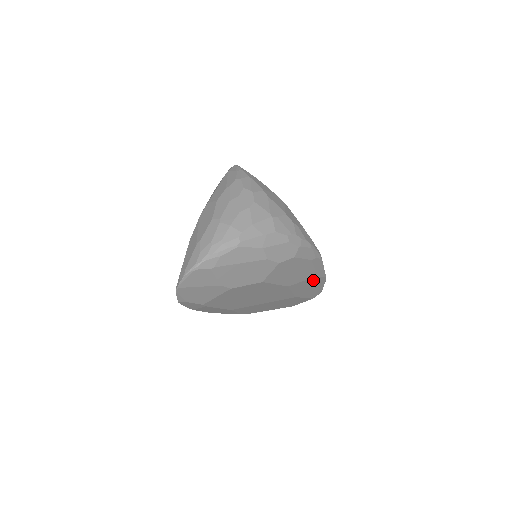
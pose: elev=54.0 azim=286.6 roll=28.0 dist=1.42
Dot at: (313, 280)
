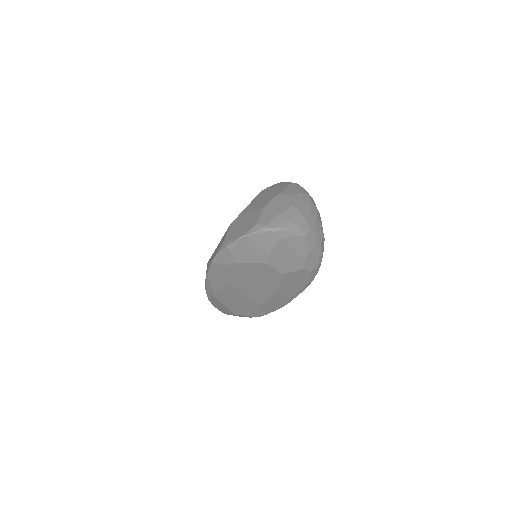
Dot at: (284, 300)
